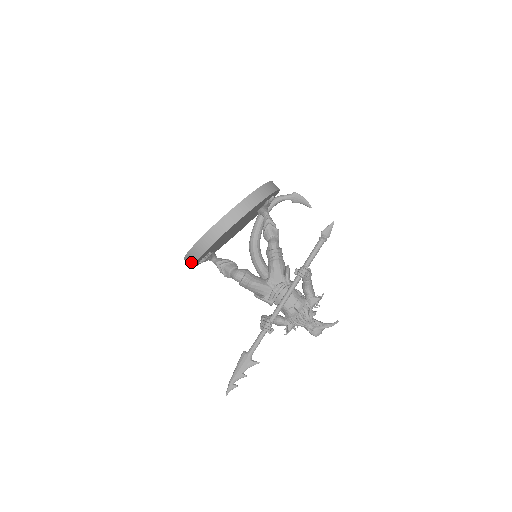
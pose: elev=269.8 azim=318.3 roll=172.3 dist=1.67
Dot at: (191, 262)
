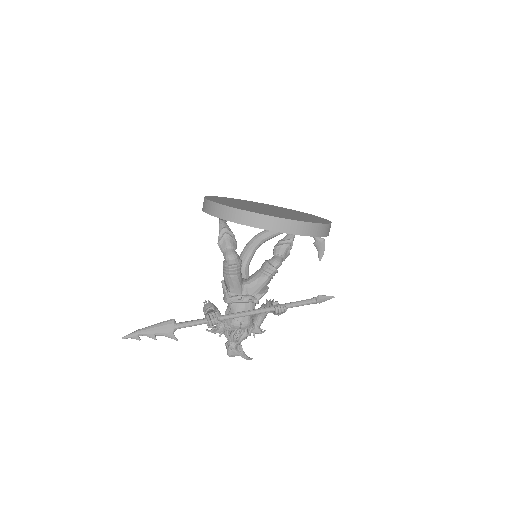
Dot at: (217, 213)
